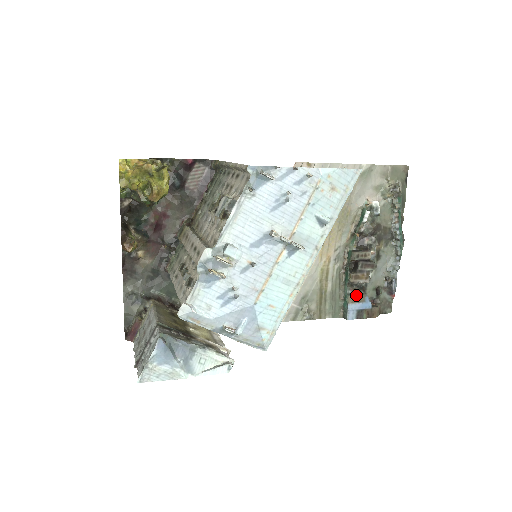
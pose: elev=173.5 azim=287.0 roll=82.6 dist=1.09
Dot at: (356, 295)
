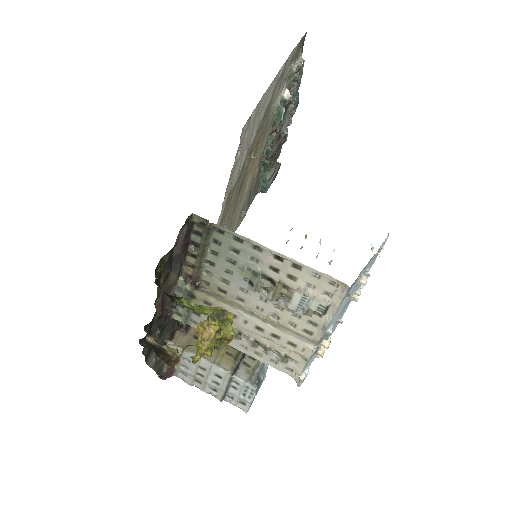
Dot at: (272, 174)
